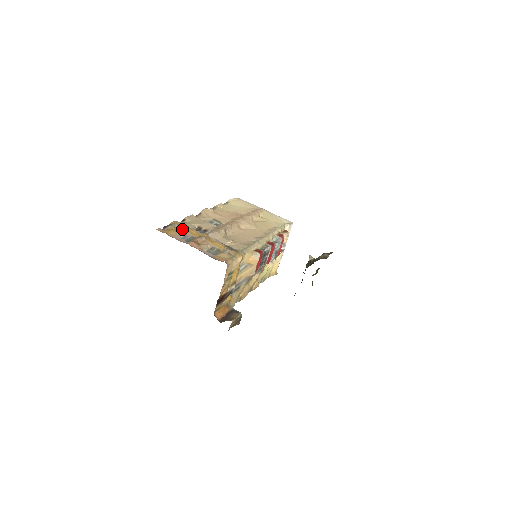
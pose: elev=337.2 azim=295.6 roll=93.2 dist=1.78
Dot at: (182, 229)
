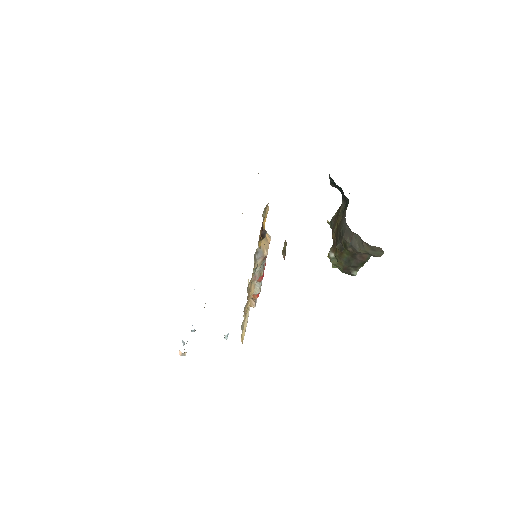
Dot at: occluded
